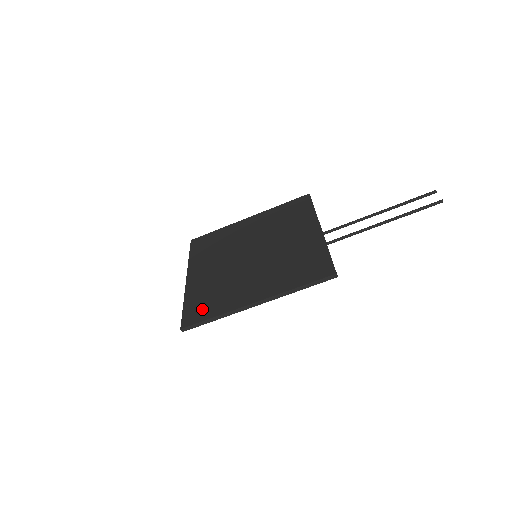
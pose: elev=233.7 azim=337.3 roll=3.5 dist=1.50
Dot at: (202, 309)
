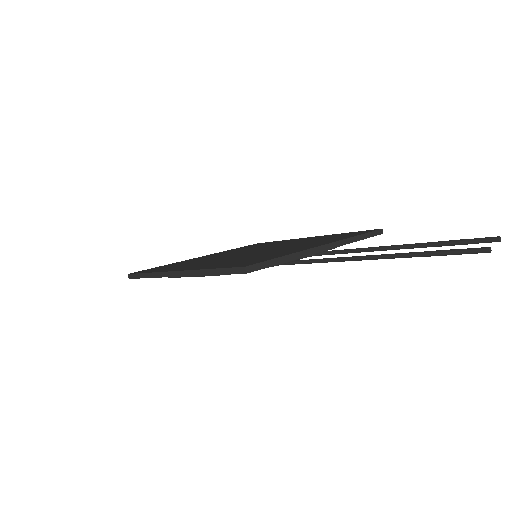
Dot at: (158, 268)
